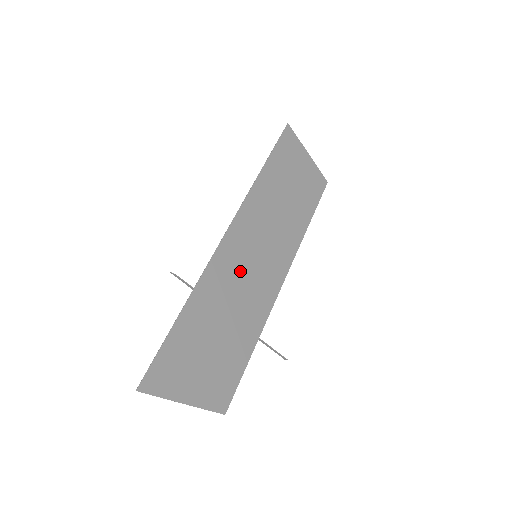
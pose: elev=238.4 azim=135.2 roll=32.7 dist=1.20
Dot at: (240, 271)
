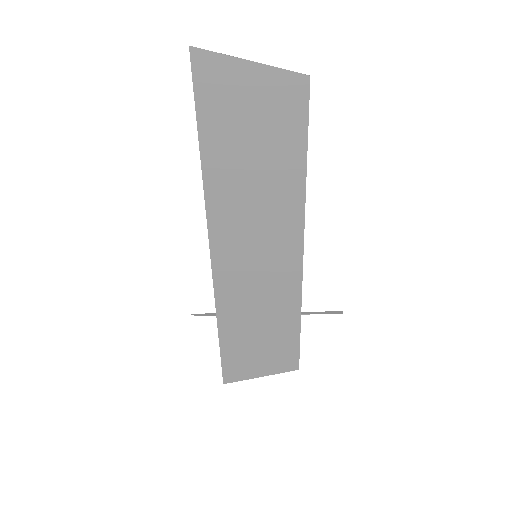
Dot at: (248, 279)
